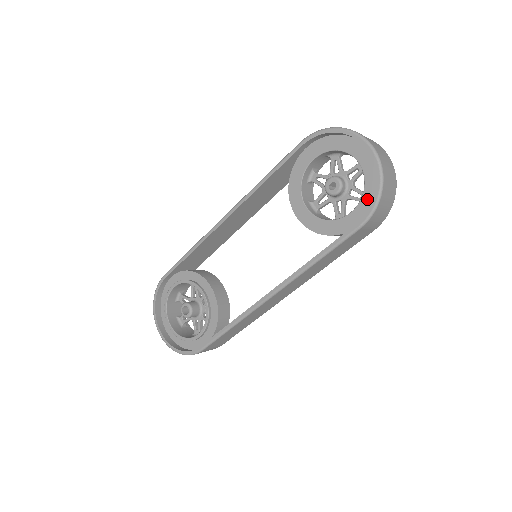
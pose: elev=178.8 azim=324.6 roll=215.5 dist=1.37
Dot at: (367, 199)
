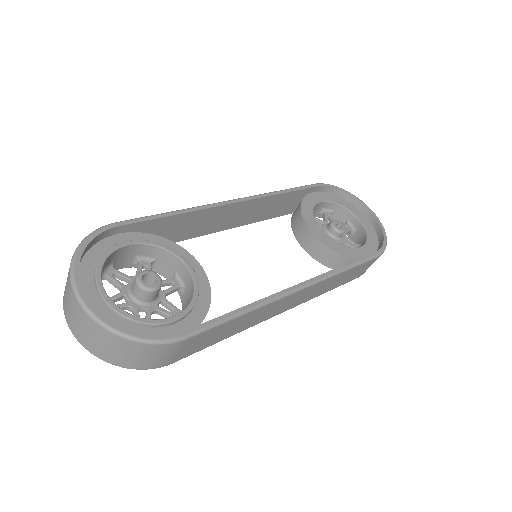
Dot at: (371, 243)
